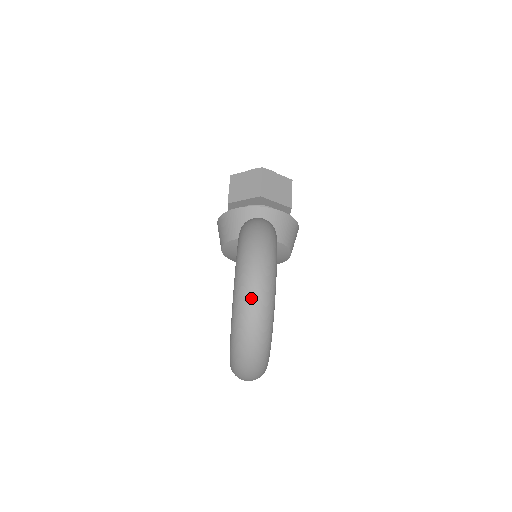
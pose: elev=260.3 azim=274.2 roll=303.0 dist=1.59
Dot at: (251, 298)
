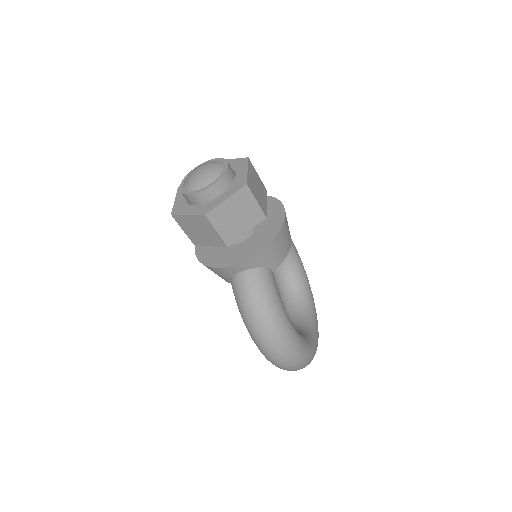
Dot at: (286, 369)
